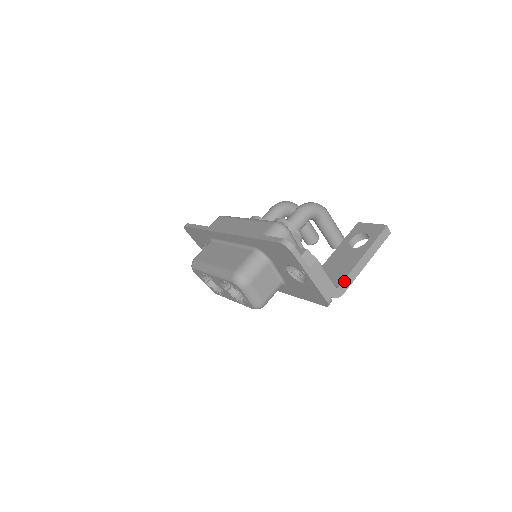
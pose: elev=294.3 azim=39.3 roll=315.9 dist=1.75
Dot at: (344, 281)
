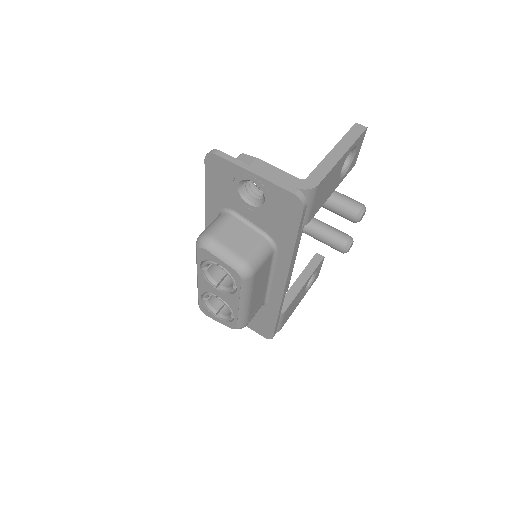
Dot at: (313, 173)
